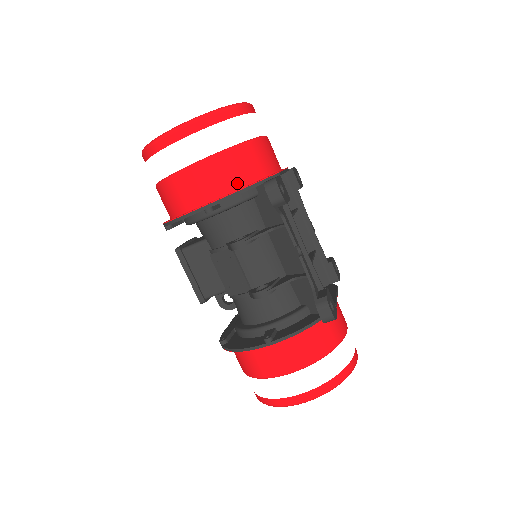
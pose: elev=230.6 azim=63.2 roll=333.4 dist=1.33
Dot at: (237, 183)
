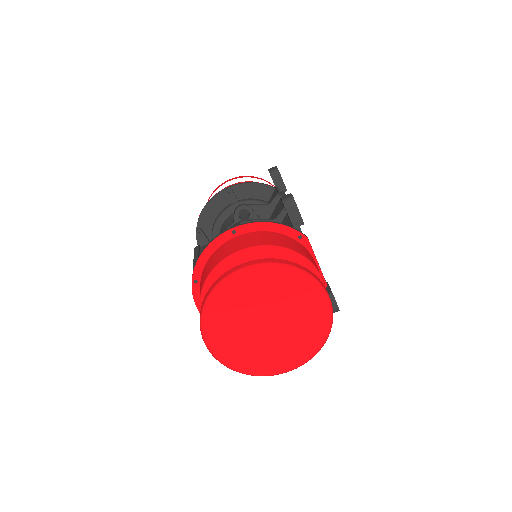
Dot at: occluded
